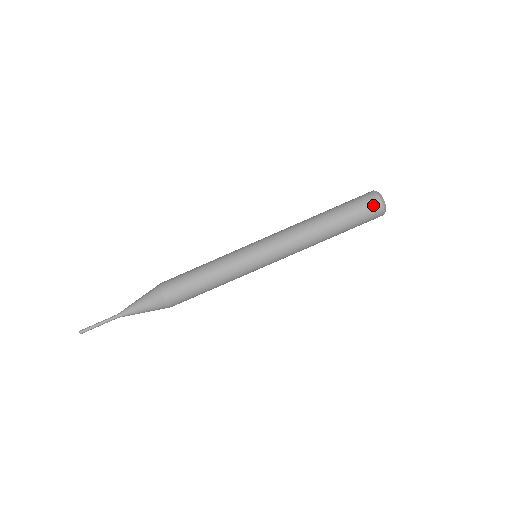
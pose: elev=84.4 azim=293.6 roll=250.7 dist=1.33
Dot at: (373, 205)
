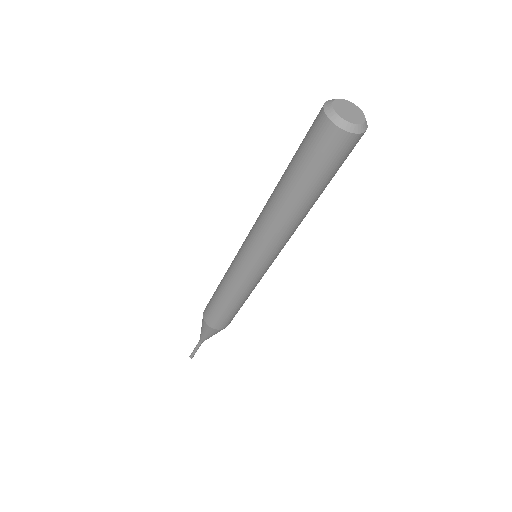
Dot at: (327, 138)
